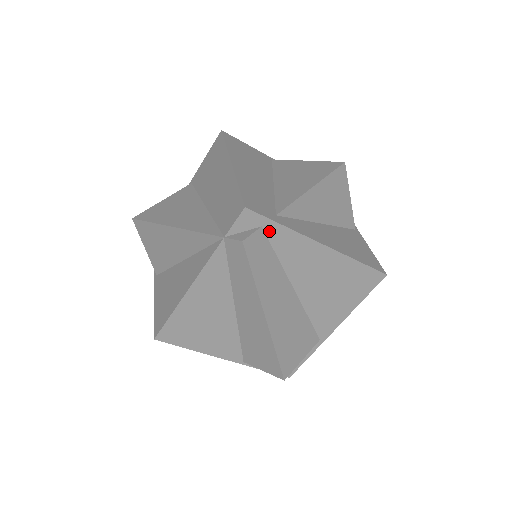
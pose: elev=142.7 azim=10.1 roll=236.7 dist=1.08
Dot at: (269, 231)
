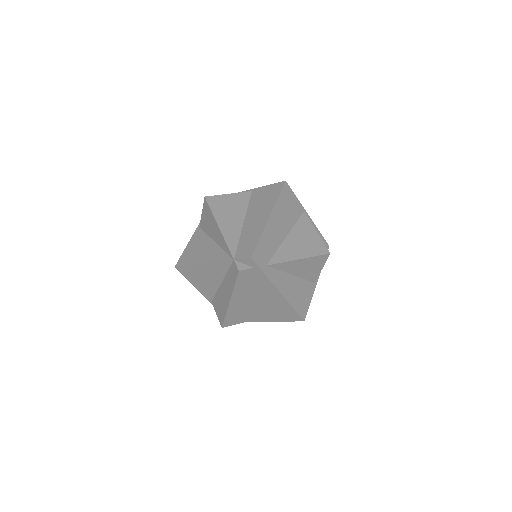
Dot at: (257, 271)
